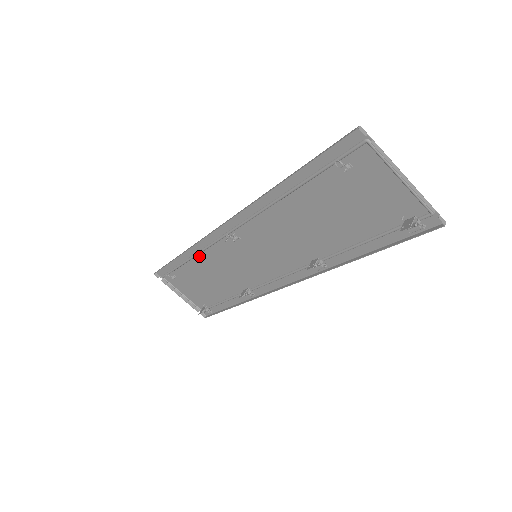
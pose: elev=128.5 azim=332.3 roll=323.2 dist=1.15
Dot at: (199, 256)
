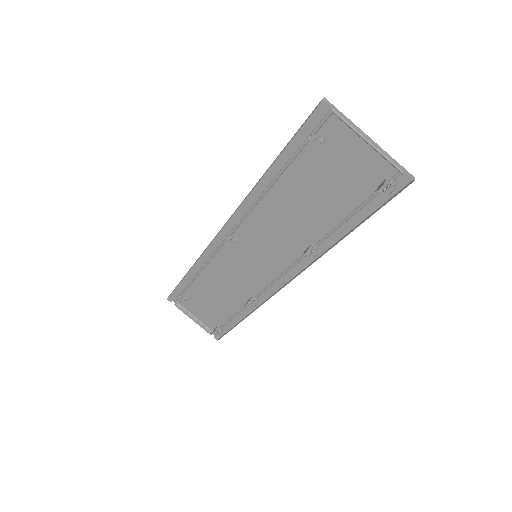
Dot at: (206, 268)
